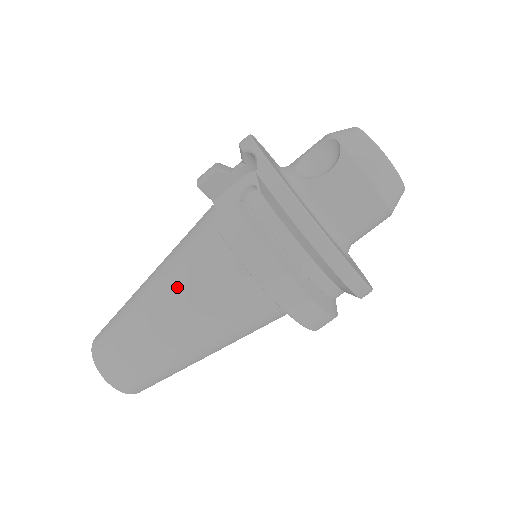
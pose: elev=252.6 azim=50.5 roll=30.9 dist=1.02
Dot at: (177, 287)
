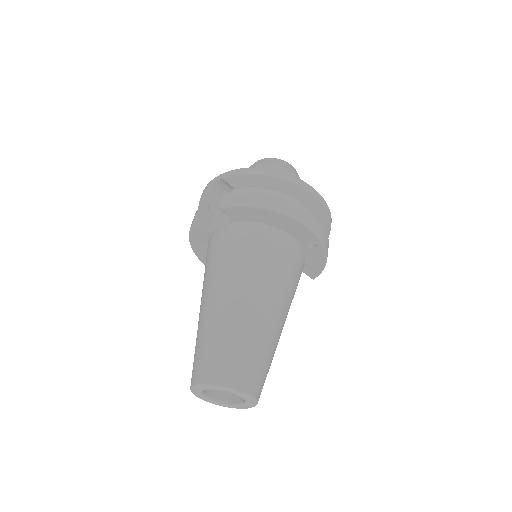
Dot at: (227, 273)
